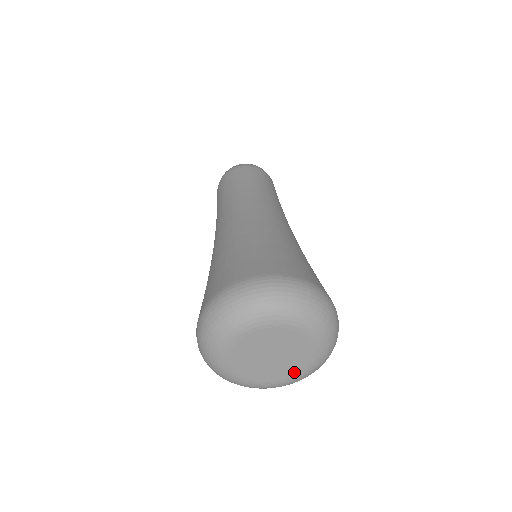
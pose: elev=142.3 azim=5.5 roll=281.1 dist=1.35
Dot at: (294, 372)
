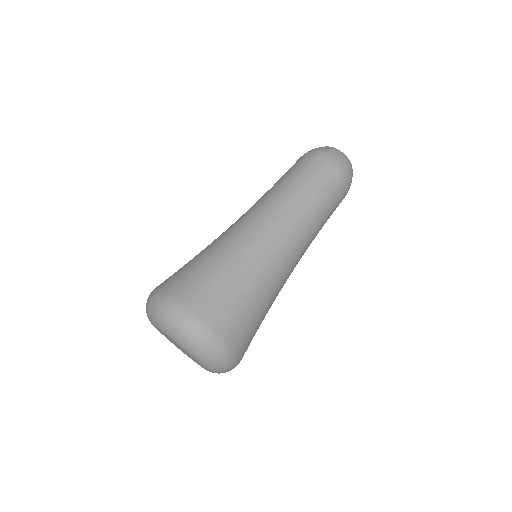
Dot at: (200, 365)
